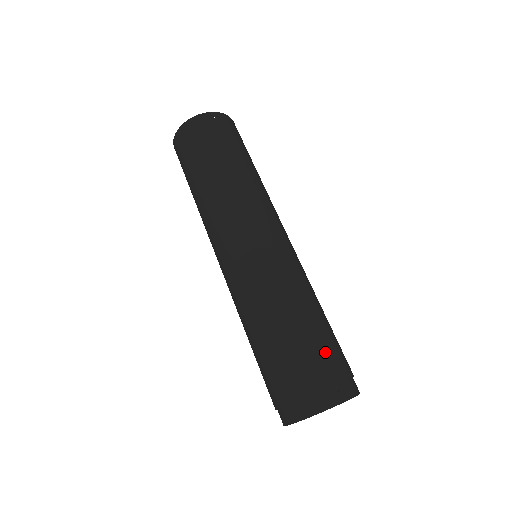
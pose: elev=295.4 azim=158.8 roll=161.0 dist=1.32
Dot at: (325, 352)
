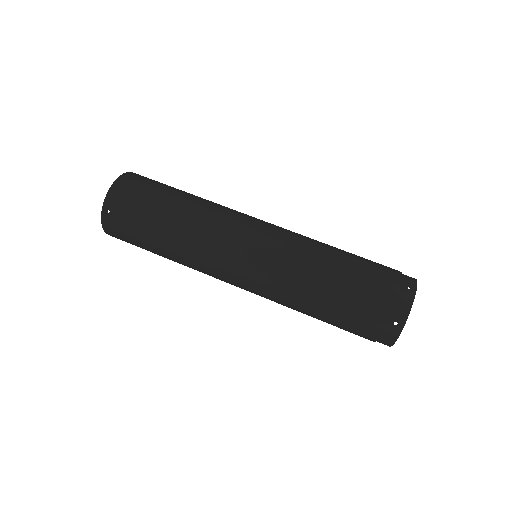
Dot at: occluded
